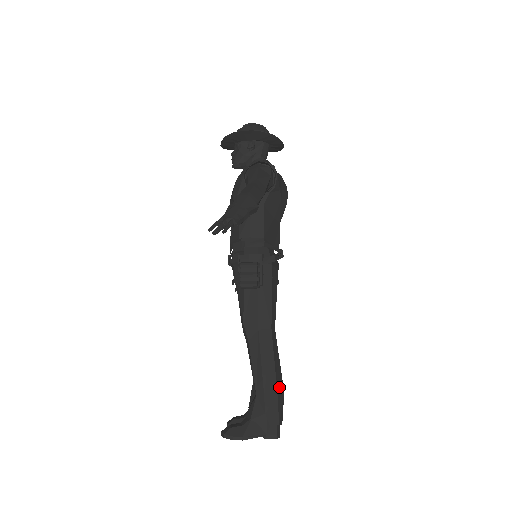
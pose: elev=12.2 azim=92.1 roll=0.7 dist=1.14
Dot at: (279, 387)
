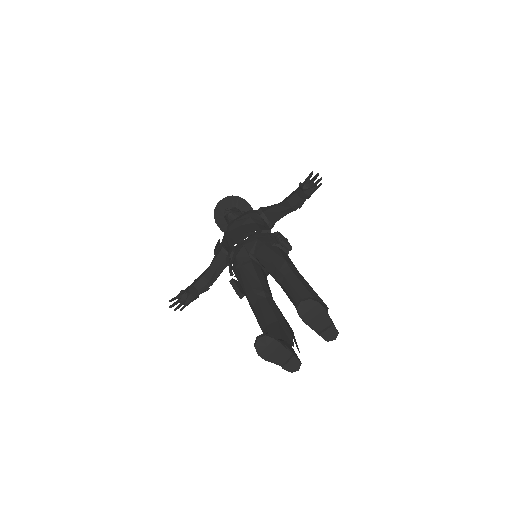
Dot at: occluded
